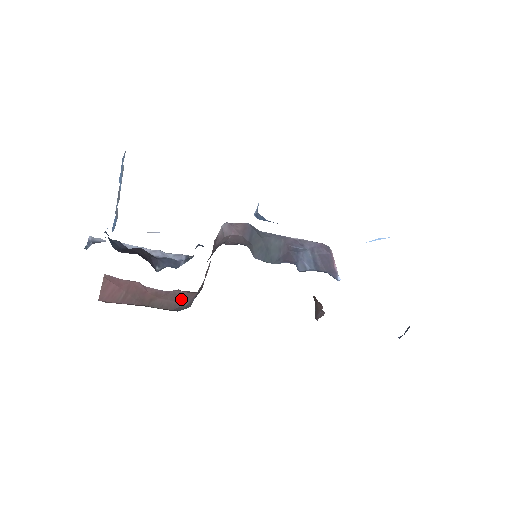
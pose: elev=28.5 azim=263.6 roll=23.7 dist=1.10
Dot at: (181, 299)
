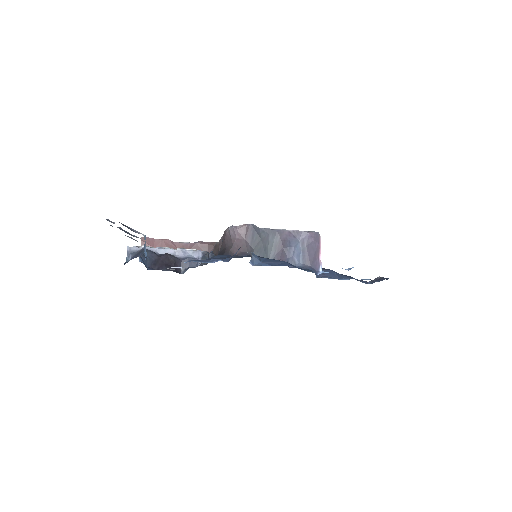
Dot at: occluded
